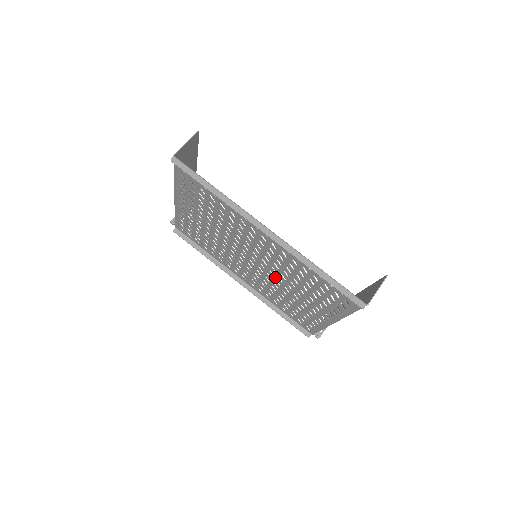
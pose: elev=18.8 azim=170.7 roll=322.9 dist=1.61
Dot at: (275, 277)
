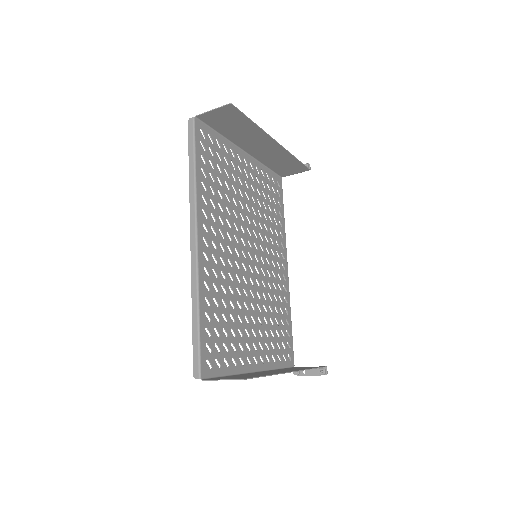
Dot at: (253, 287)
